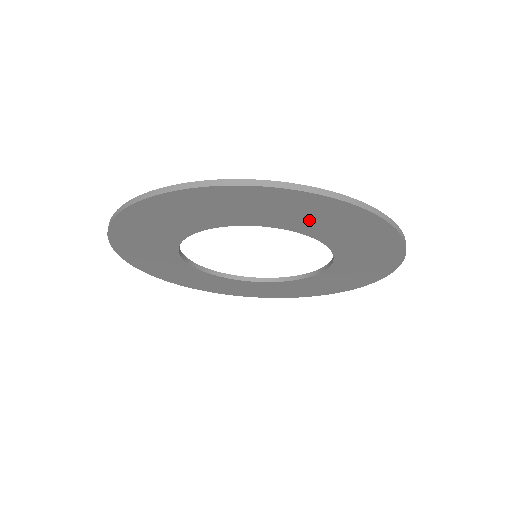
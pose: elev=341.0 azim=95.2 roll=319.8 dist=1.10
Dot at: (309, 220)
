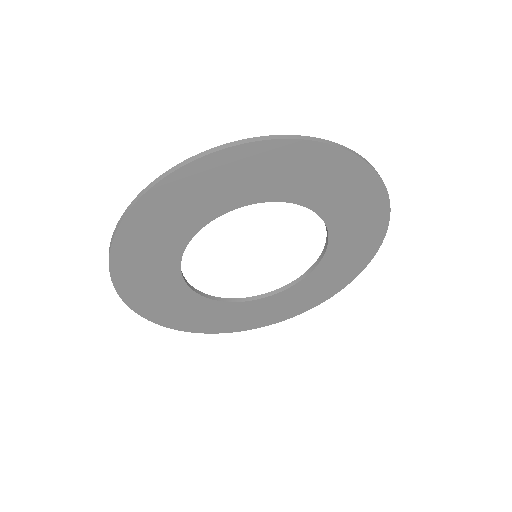
Dot at: (329, 190)
